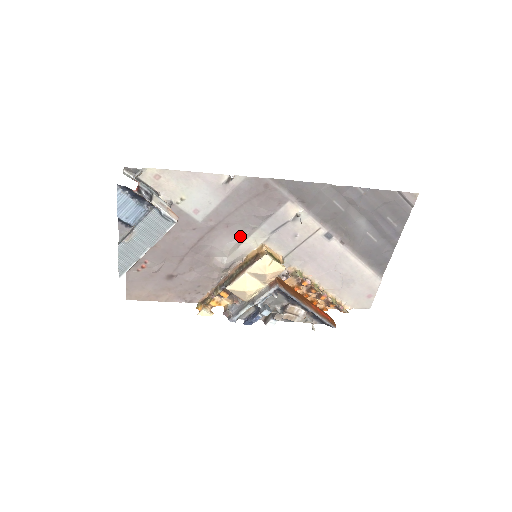
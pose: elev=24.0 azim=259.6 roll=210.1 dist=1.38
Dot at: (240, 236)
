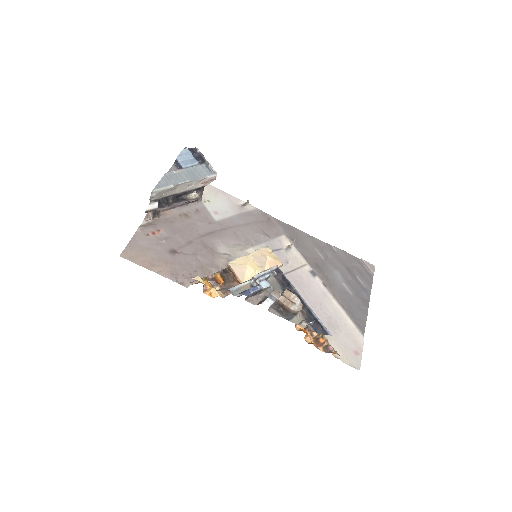
Dot at: (244, 243)
